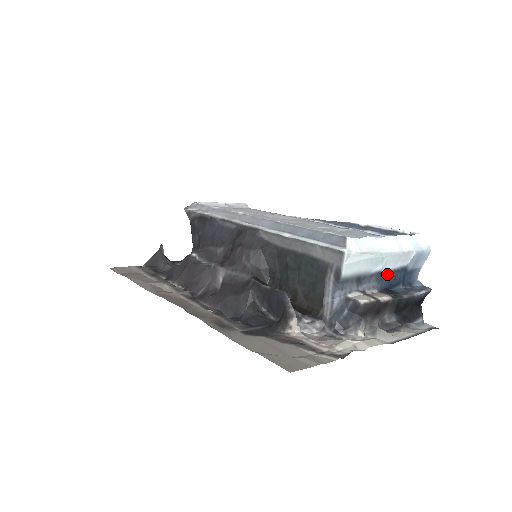
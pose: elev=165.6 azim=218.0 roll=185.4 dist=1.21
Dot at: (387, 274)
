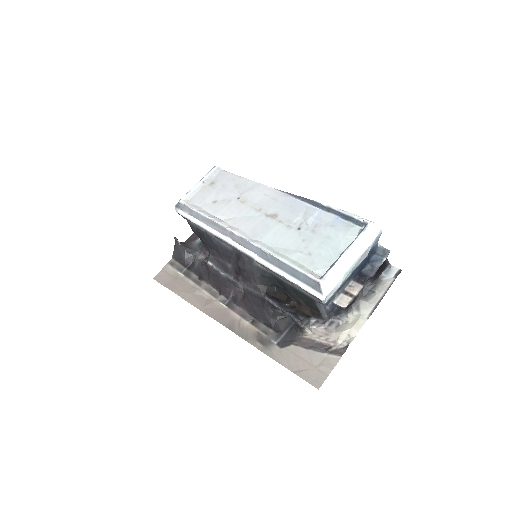
Dot at: (355, 270)
